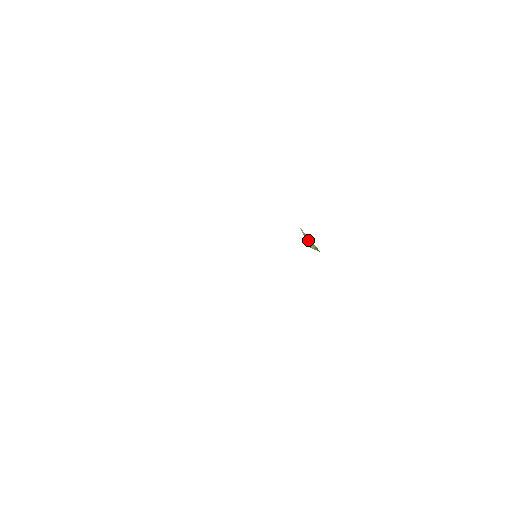
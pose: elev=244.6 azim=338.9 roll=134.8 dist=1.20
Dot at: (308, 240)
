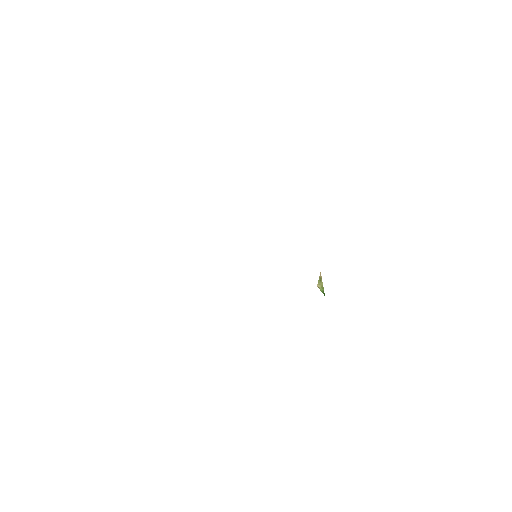
Dot at: (321, 283)
